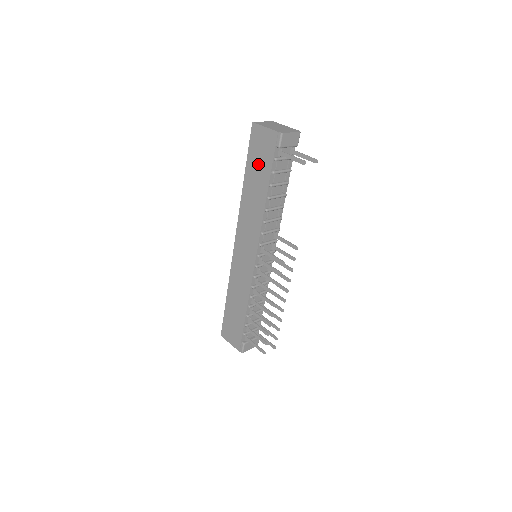
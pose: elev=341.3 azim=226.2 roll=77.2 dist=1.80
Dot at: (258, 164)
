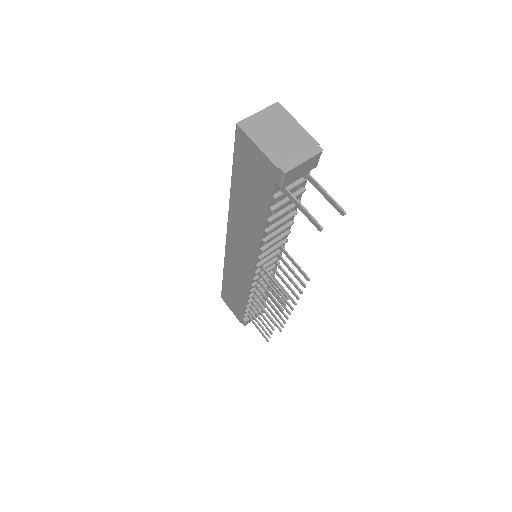
Dot at: (249, 185)
